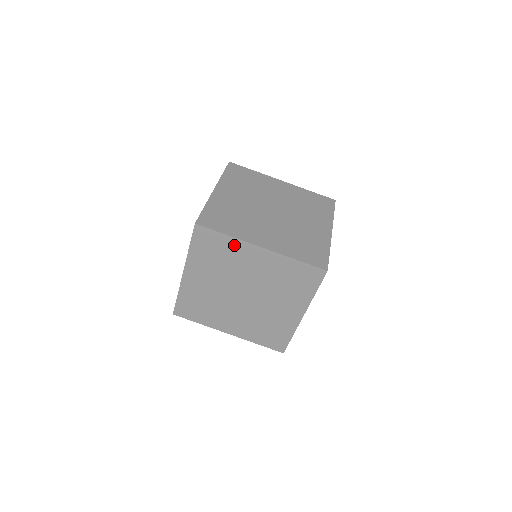
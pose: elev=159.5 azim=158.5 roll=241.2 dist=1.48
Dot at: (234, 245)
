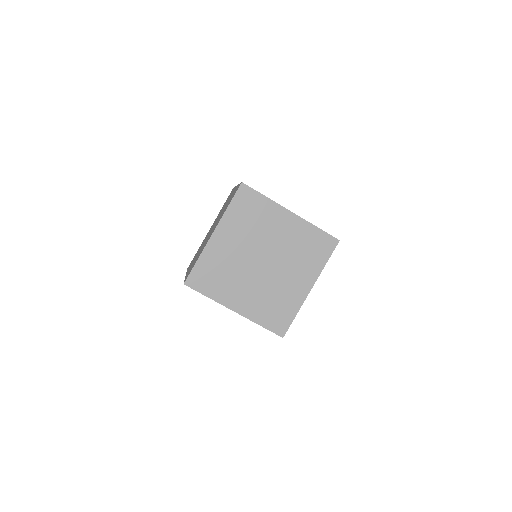
Dot at: (269, 207)
